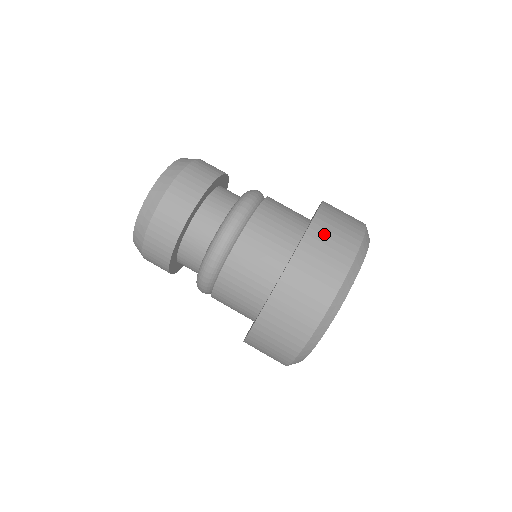
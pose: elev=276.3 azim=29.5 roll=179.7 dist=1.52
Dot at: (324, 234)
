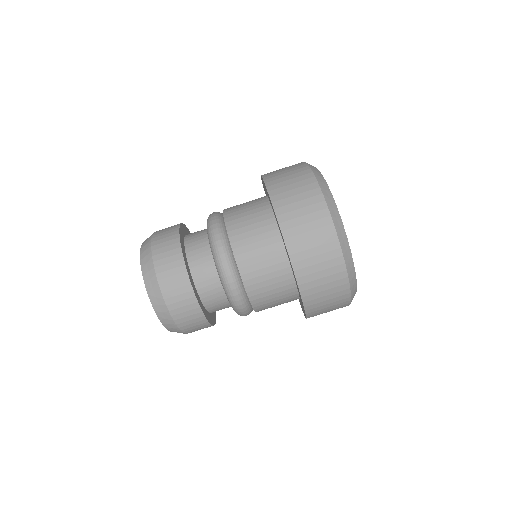
Dot at: (306, 257)
